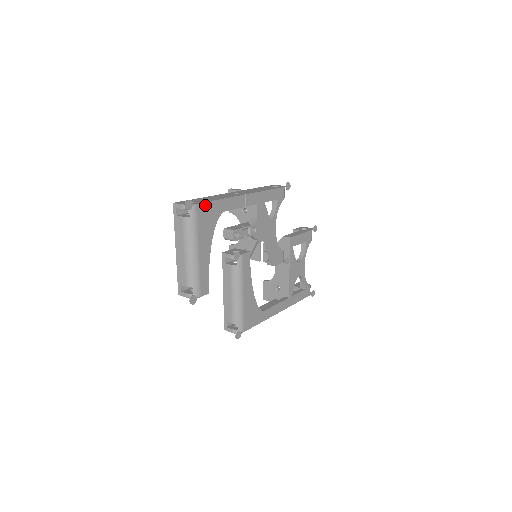
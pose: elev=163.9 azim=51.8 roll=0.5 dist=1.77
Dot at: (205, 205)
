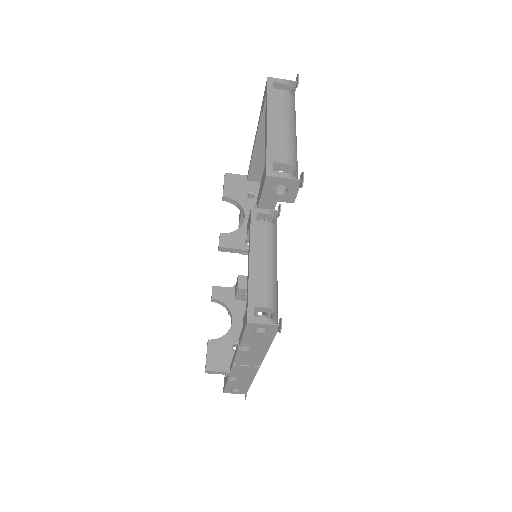
Dot at: occluded
